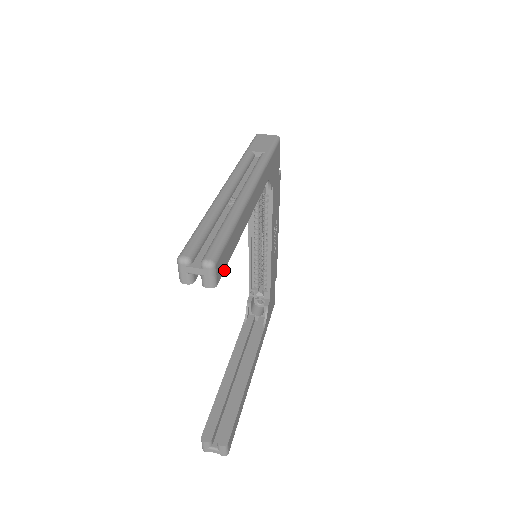
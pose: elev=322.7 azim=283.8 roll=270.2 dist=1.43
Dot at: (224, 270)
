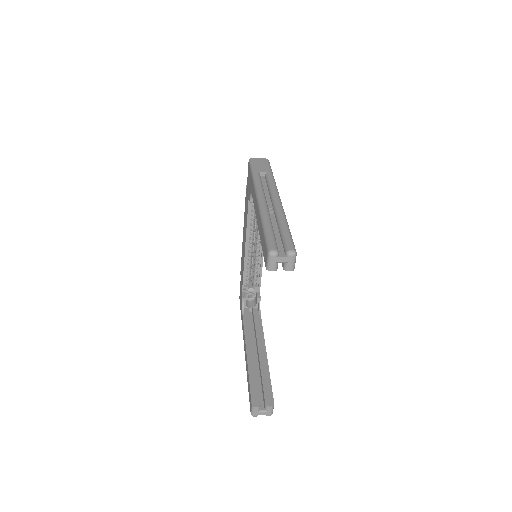
Dot at: occluded
